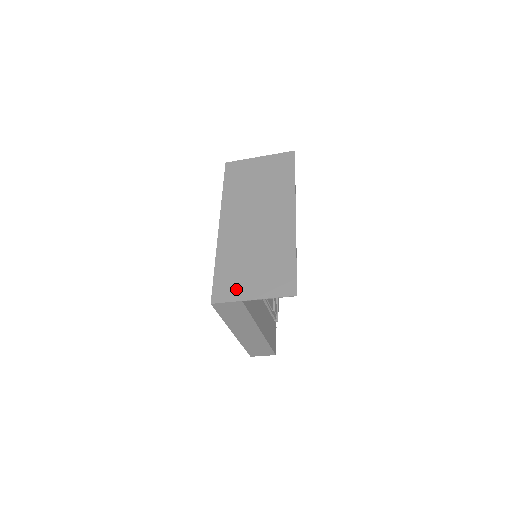
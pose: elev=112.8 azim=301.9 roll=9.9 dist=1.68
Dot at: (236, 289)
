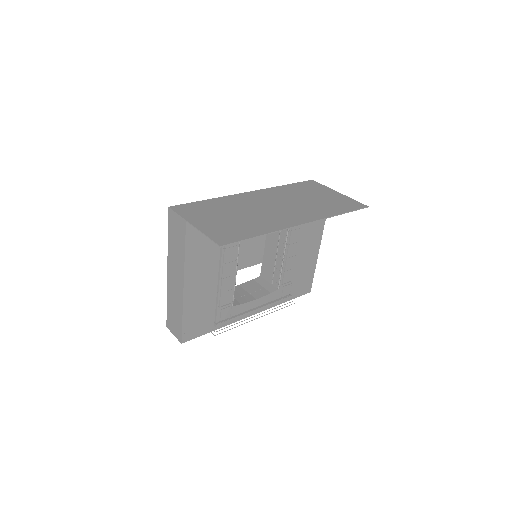
Dot at: (195, 214)
